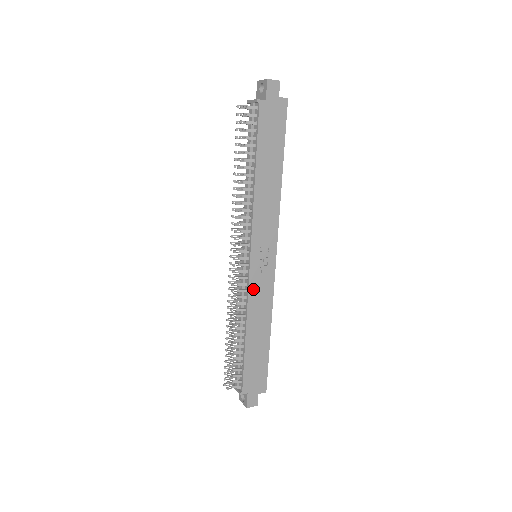
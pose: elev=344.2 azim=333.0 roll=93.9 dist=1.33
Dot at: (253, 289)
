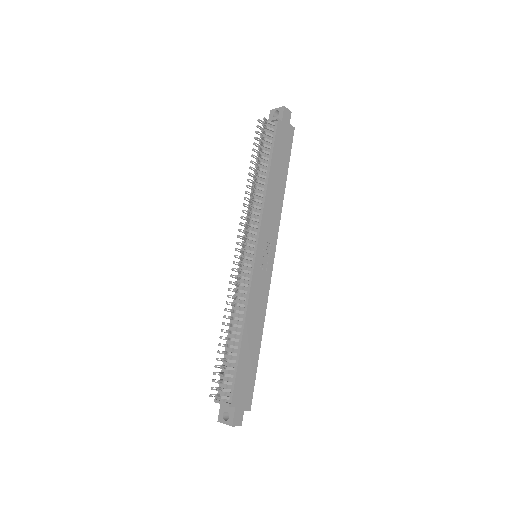
Dot at: (254, 285)
